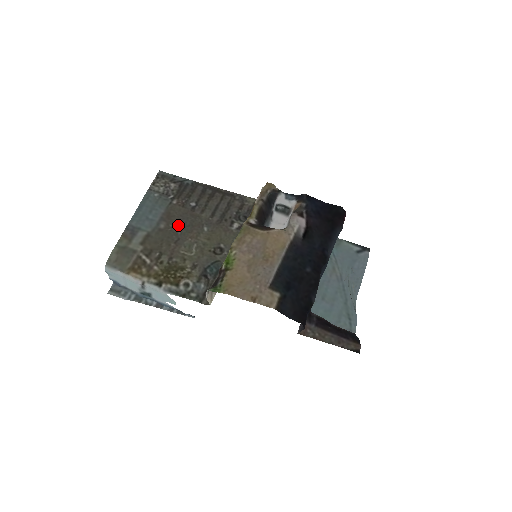
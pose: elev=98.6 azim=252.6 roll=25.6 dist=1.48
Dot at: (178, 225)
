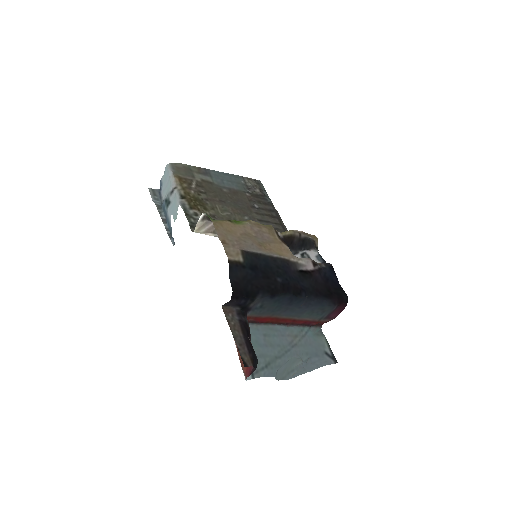
Dot at: (234, 200)
